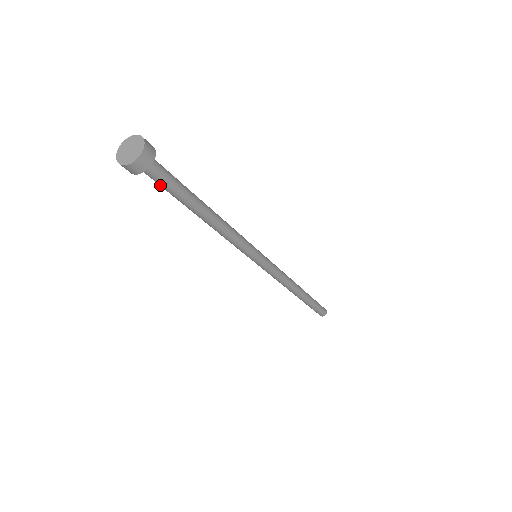
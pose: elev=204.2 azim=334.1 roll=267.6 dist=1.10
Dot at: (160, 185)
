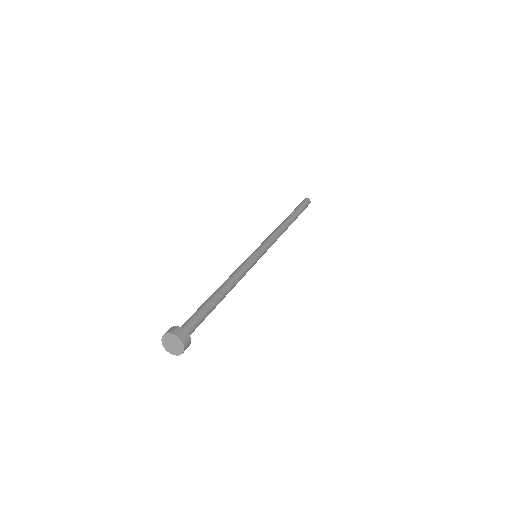
Dot at: occluded
